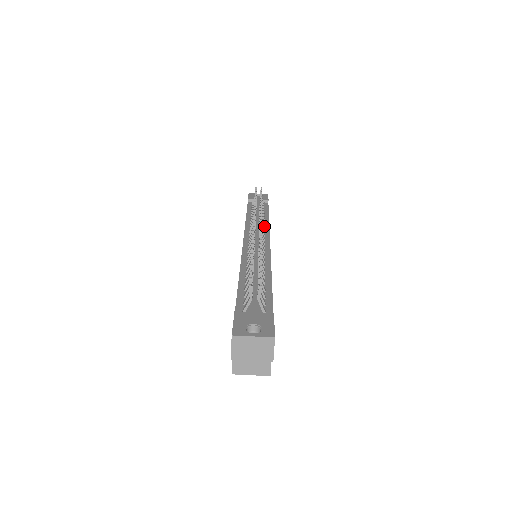
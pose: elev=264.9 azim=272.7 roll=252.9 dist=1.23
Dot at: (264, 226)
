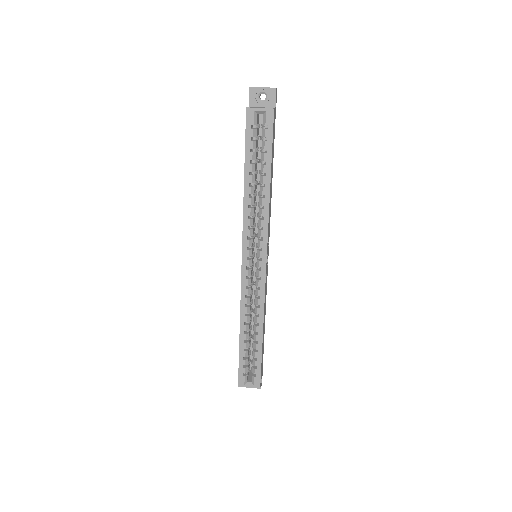
Dot at: occluded
